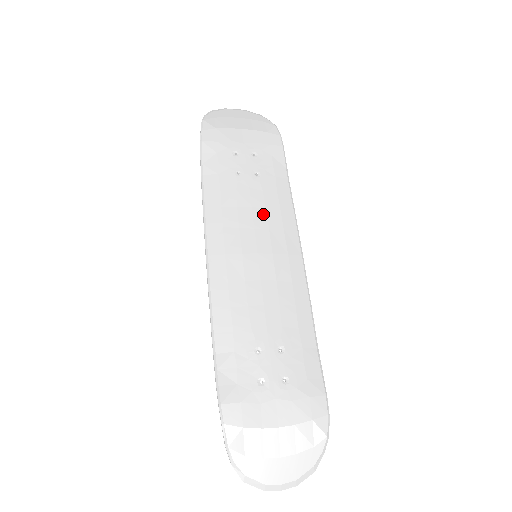
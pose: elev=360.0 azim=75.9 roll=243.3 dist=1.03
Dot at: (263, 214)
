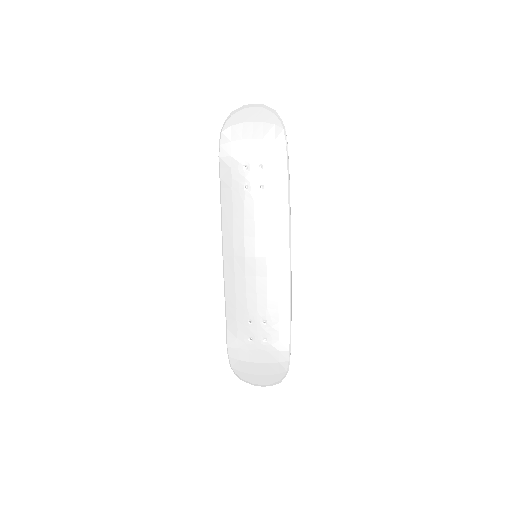
Dot at: (263, 224)
